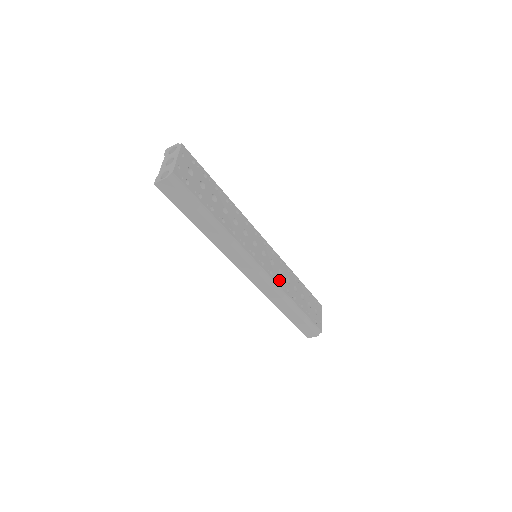
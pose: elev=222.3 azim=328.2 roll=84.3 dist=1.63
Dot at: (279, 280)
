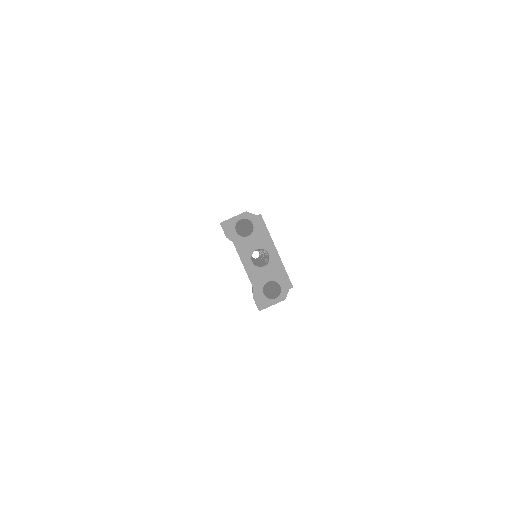
Dot at: occluded
